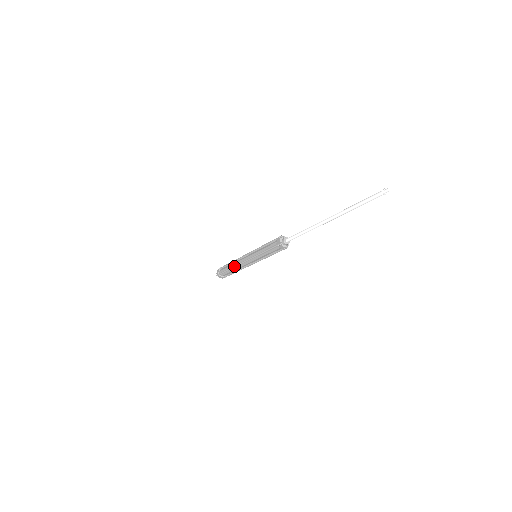
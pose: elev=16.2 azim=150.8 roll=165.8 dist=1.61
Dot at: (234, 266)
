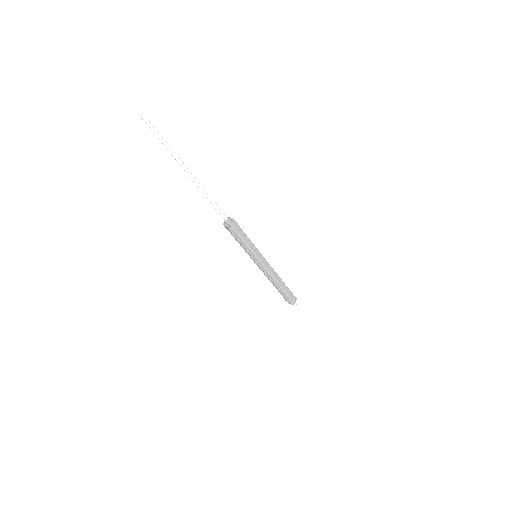
Dot at: (268, 278)
